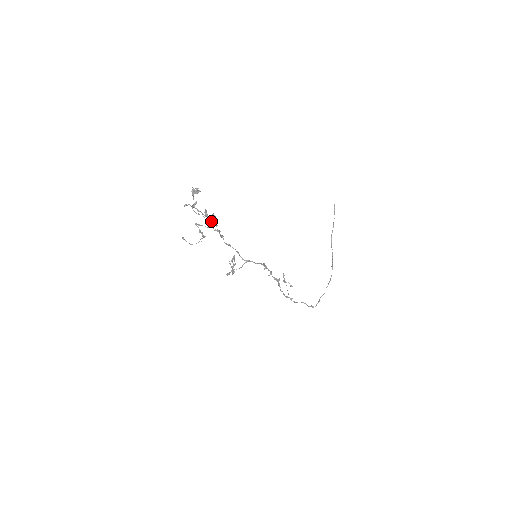
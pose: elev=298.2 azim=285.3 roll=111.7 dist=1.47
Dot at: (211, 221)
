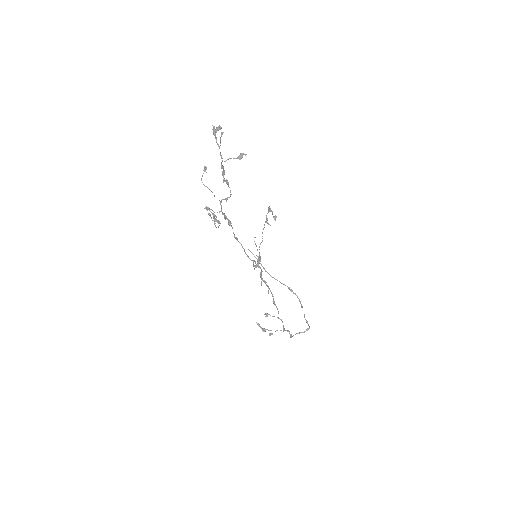
Dot at: (228, 184)
